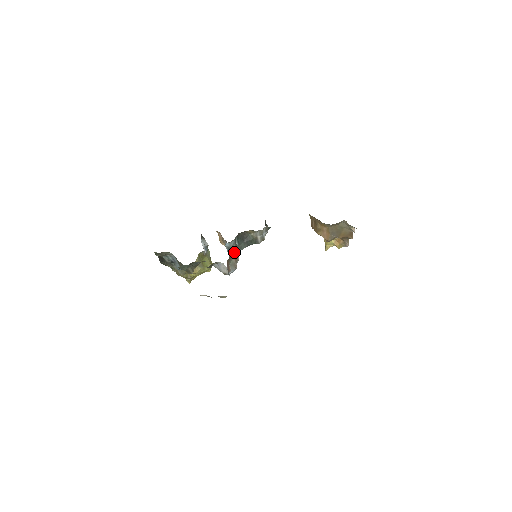
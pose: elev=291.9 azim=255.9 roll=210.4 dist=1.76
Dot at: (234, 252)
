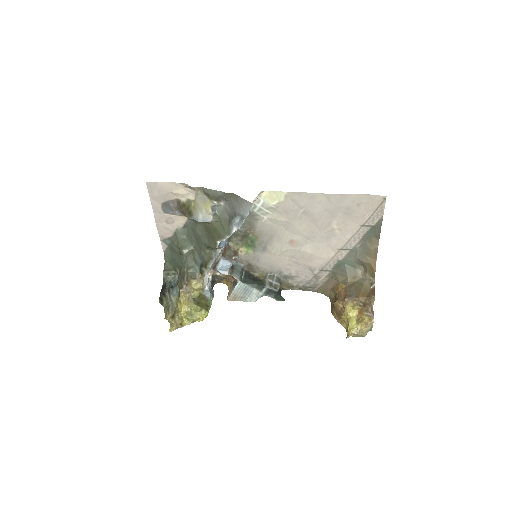
Dot at: (236, 274)
